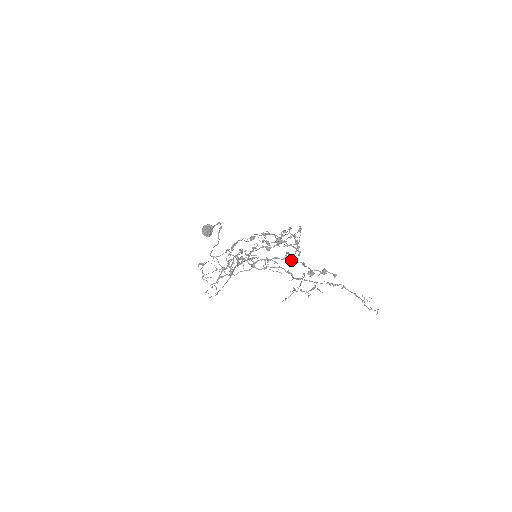
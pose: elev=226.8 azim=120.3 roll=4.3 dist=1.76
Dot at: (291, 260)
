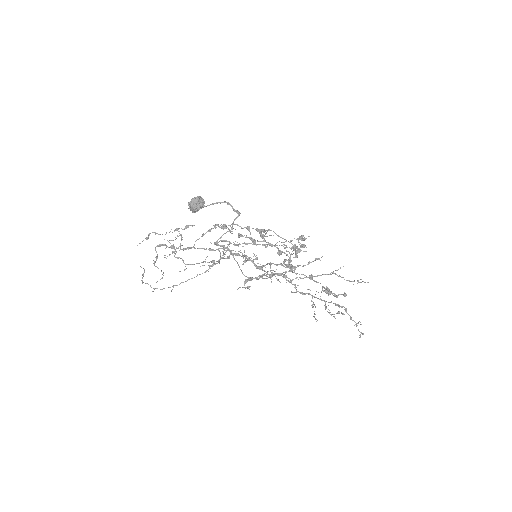
Dot at: occluded
